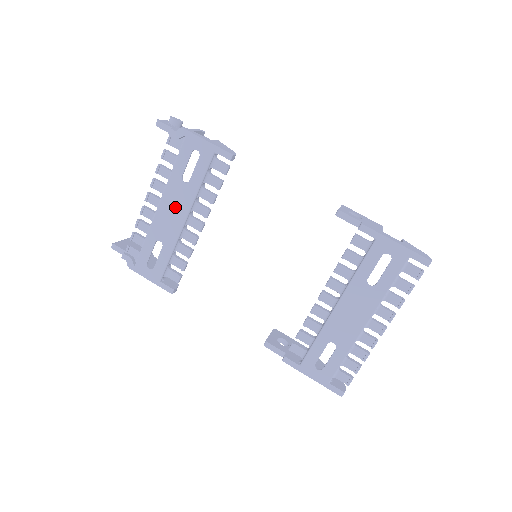
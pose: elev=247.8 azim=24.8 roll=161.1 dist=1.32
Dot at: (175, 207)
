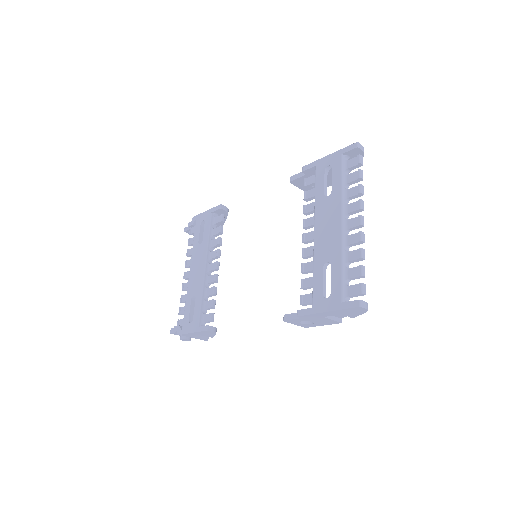
Dot at: (198, 264)
